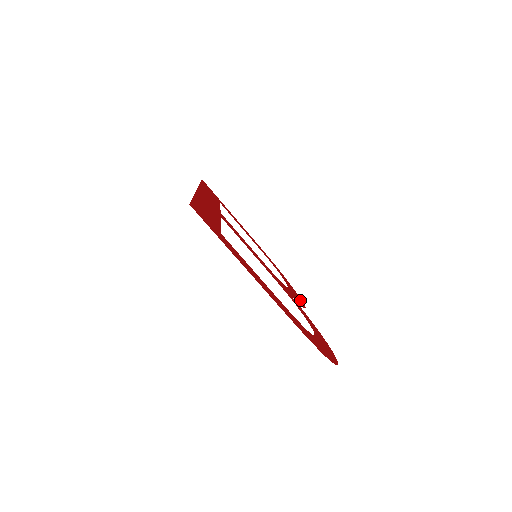
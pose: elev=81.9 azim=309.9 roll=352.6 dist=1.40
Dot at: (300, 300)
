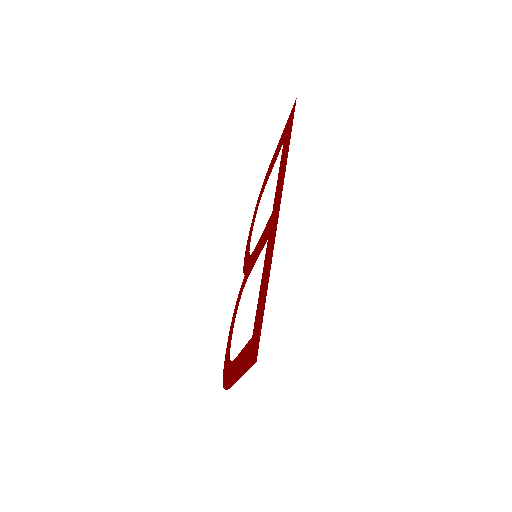
Dot at: (247, 246)
